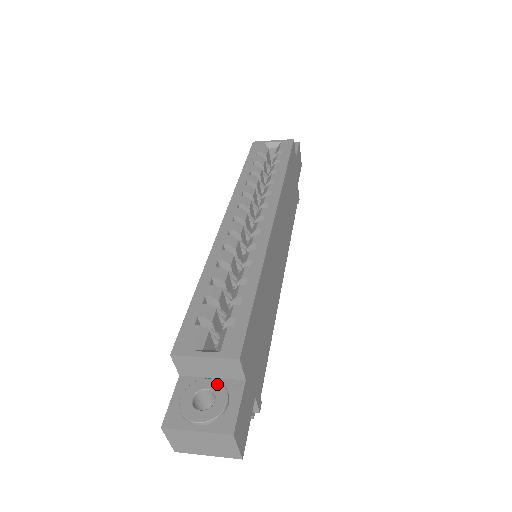
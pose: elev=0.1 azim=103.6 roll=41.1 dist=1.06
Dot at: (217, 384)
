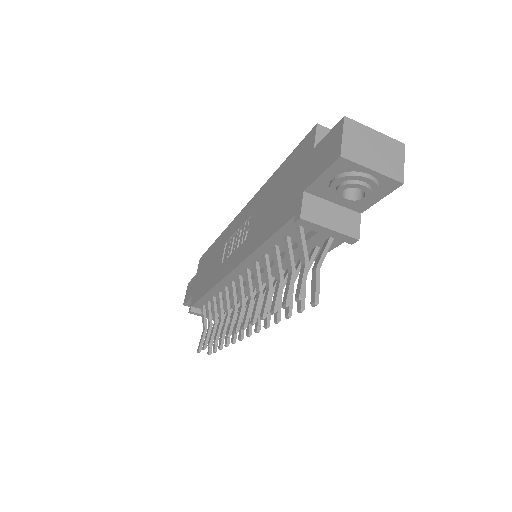
Dot at: occluded
